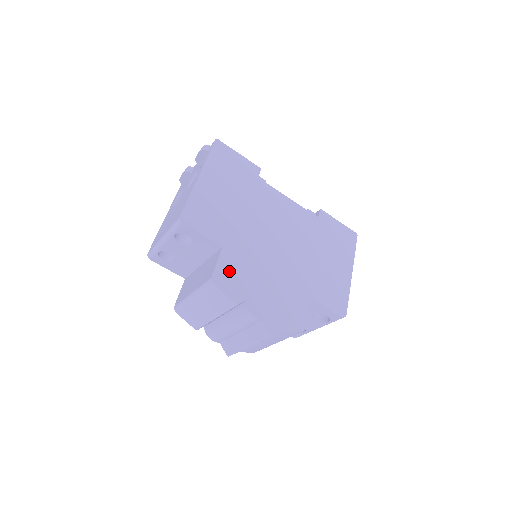
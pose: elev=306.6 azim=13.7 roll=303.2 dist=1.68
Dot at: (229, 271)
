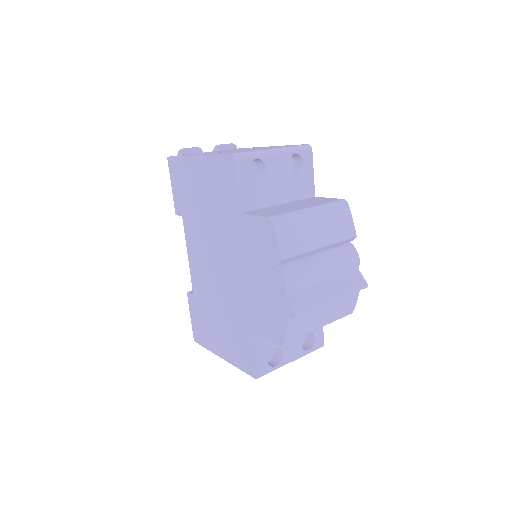
Dot at: occluded
